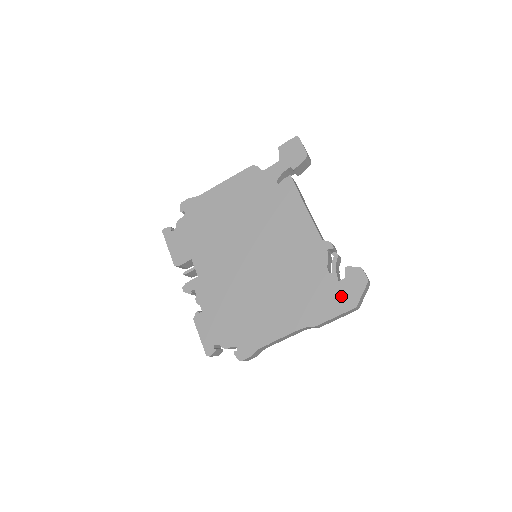
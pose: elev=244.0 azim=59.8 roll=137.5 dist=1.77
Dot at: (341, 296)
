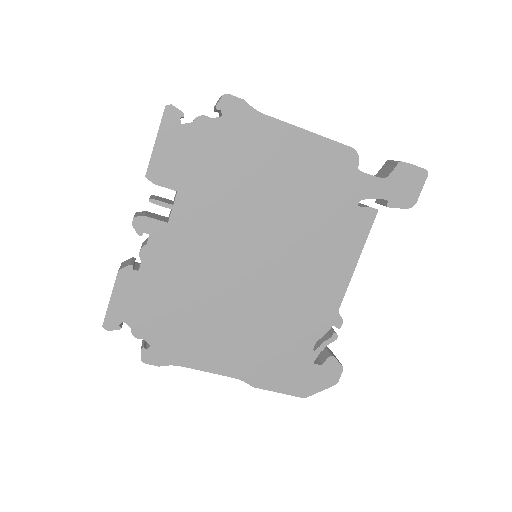
Dot at: (302, 379)
